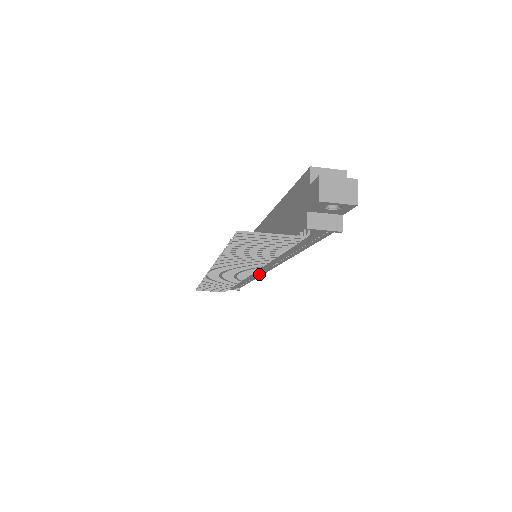
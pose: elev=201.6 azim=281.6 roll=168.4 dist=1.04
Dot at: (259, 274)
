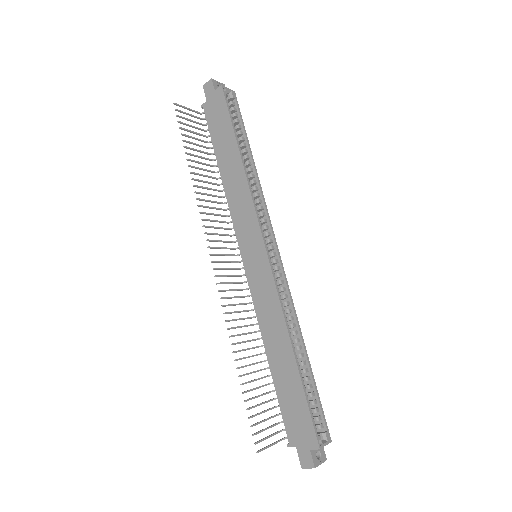
Dot at: occluded
